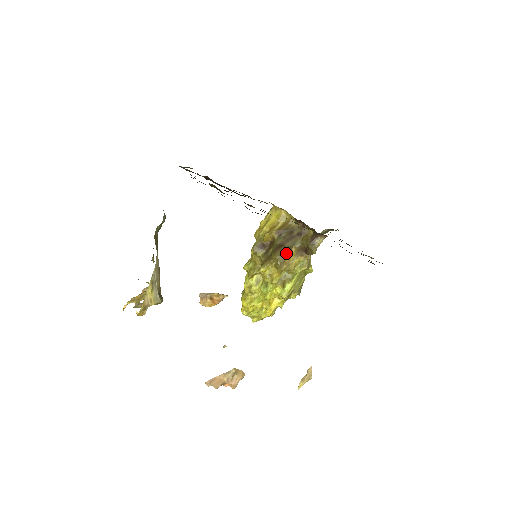
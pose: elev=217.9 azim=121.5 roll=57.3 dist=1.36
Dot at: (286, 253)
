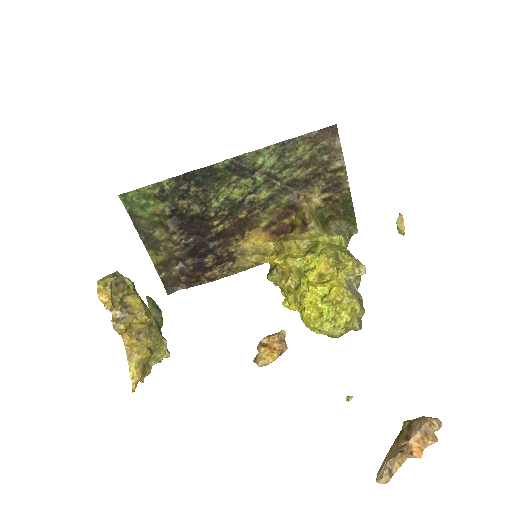
Dot at: (284, 235)
